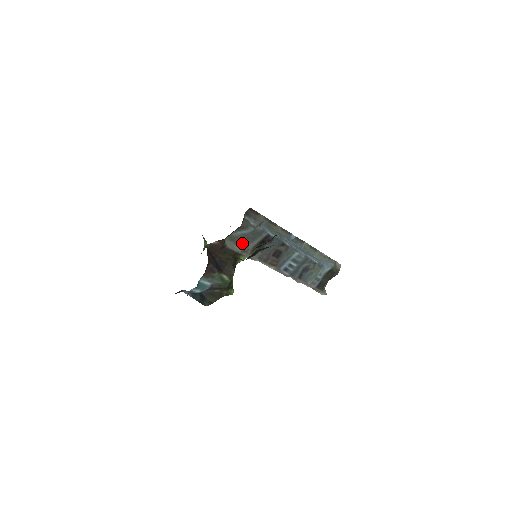
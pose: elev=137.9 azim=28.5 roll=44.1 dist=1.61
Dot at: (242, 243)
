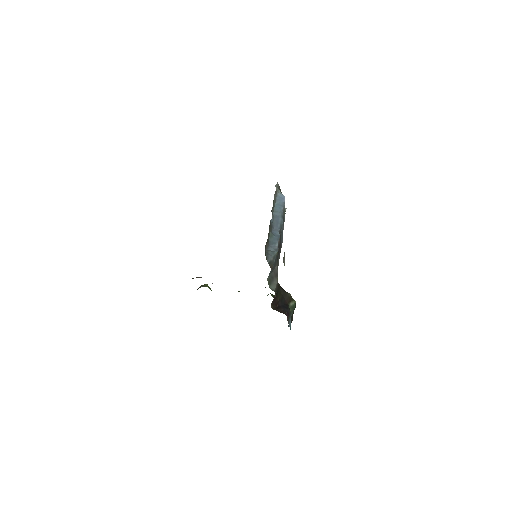
Dot at: (273, 274)
